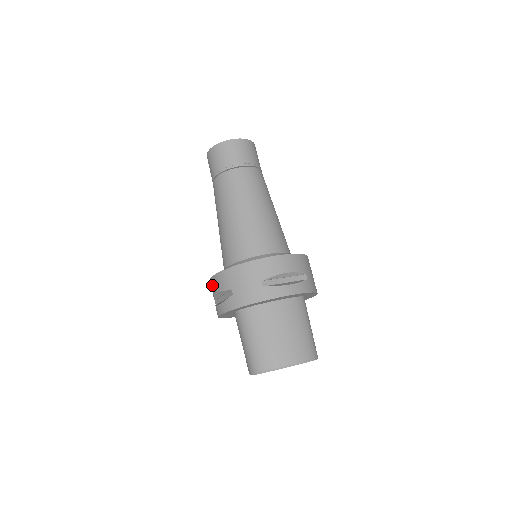
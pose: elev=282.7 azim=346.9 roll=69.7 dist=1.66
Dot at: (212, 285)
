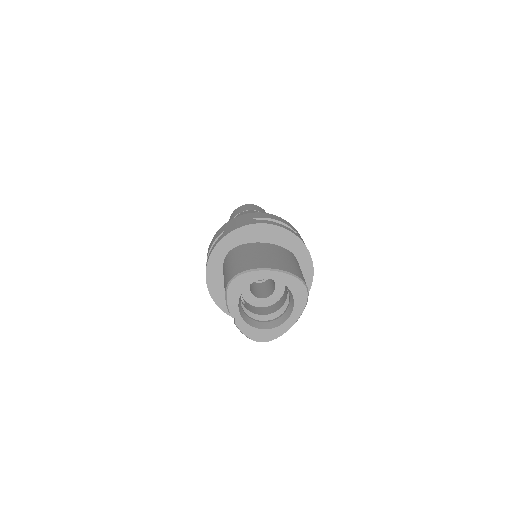
Dot at: (207, 253)
